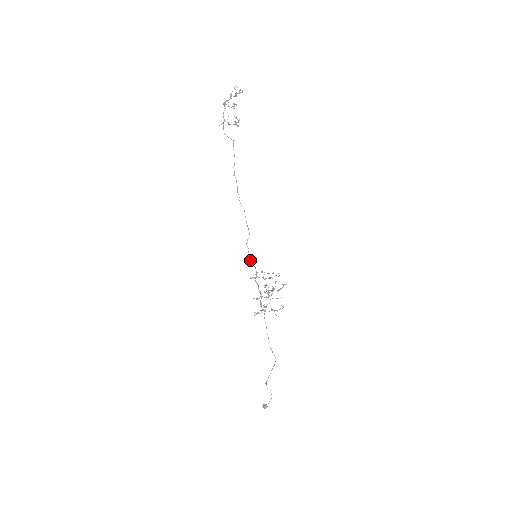
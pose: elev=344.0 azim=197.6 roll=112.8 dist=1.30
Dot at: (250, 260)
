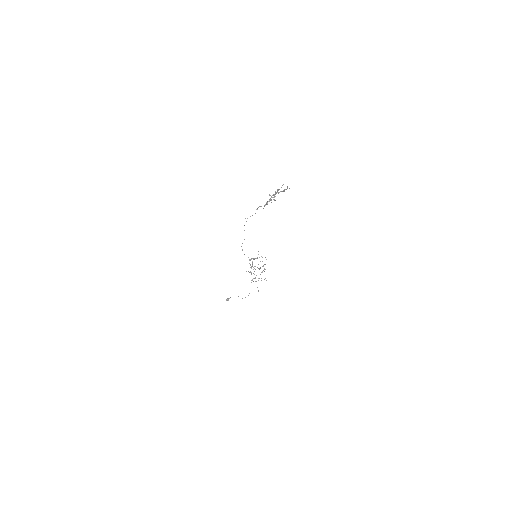
Dot at: (244, 254)
